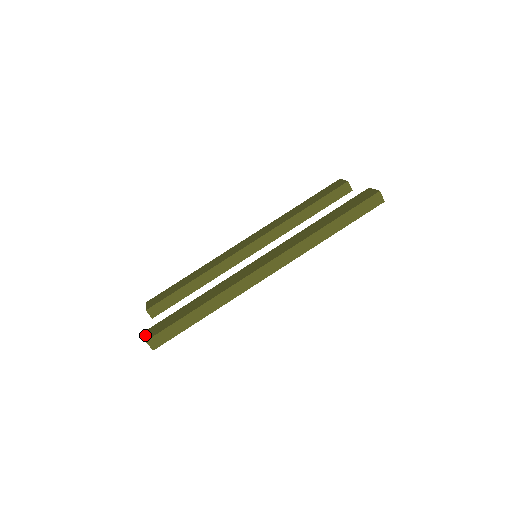
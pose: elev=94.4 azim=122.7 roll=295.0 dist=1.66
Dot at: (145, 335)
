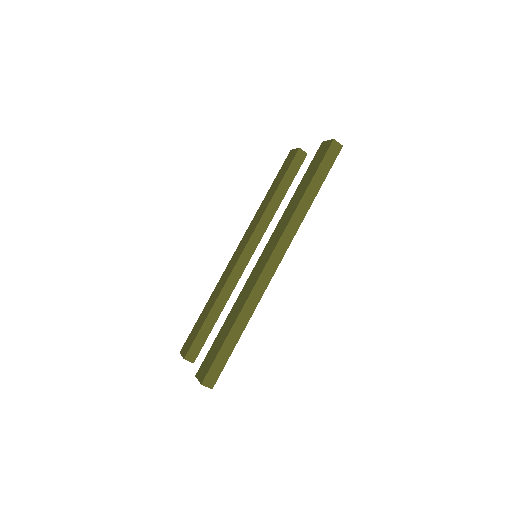
Dot at: occluded
